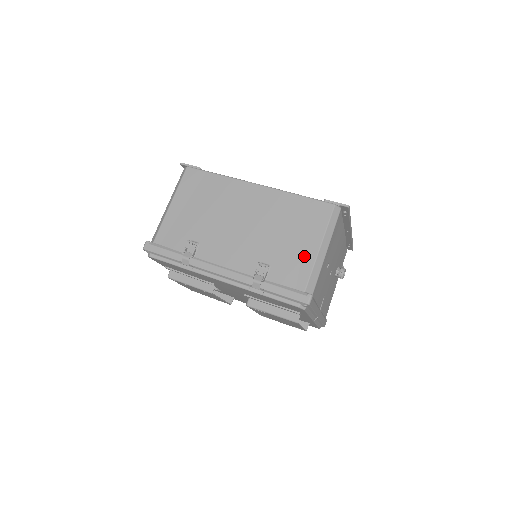
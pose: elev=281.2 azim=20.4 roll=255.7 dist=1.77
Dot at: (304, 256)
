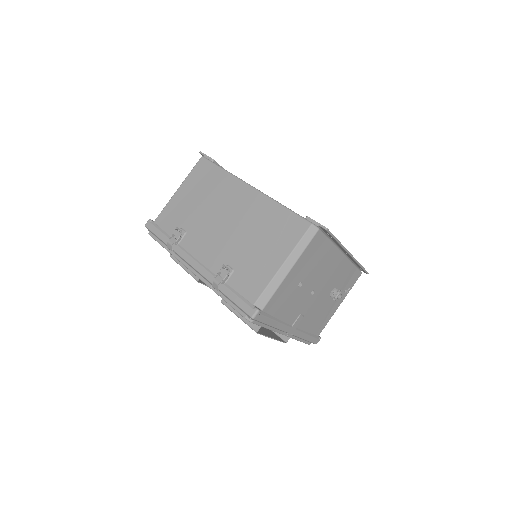
Dot at: (266, 269)
